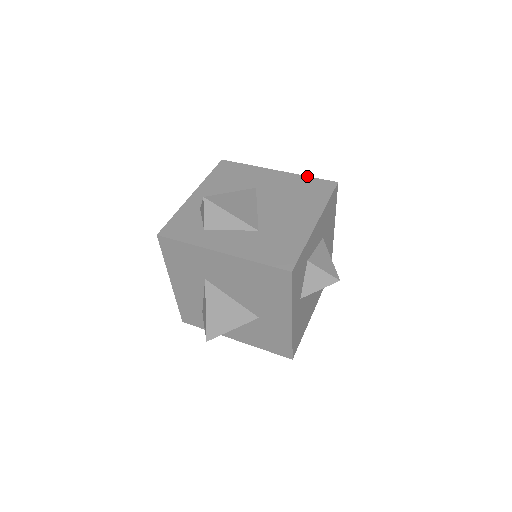
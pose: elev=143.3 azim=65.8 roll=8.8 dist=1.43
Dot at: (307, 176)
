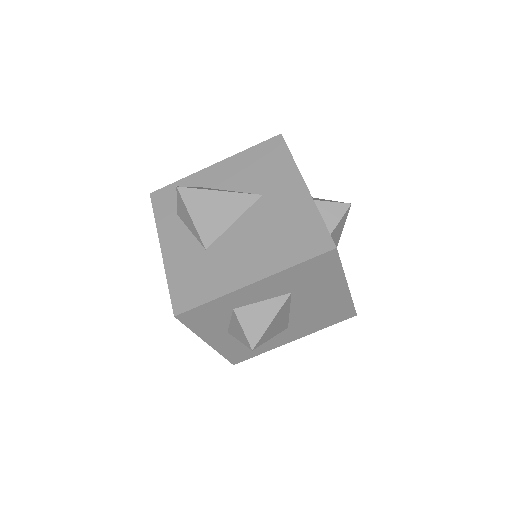
Dot at: (320, 215)
